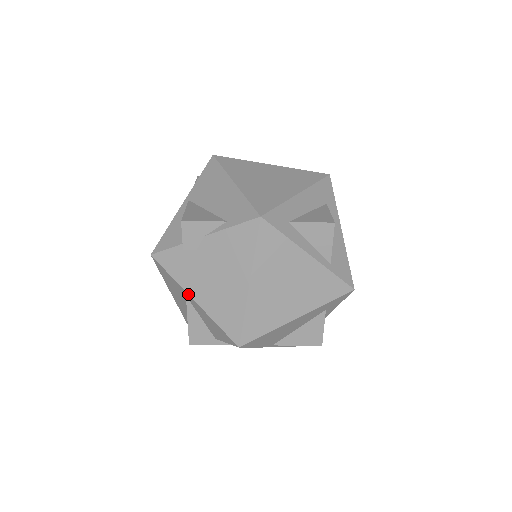
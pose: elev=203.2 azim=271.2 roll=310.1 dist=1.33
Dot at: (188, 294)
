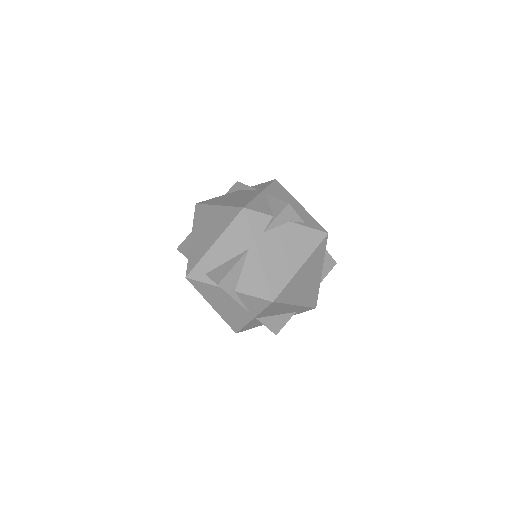
Dot at: (257, 248)
